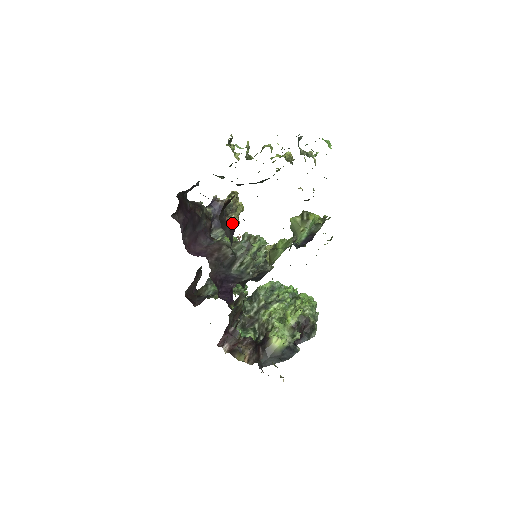
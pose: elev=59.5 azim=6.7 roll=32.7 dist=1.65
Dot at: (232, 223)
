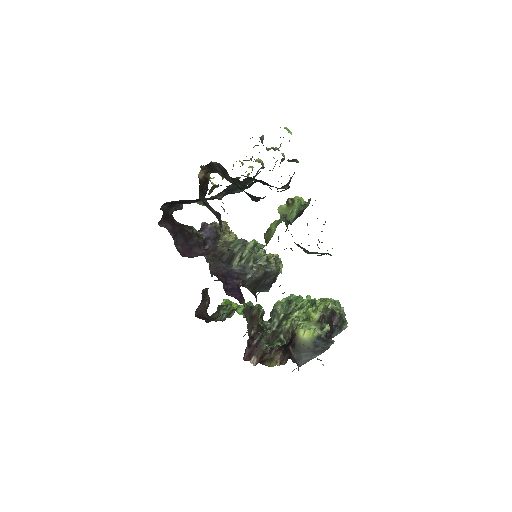
Dot at: occluded
